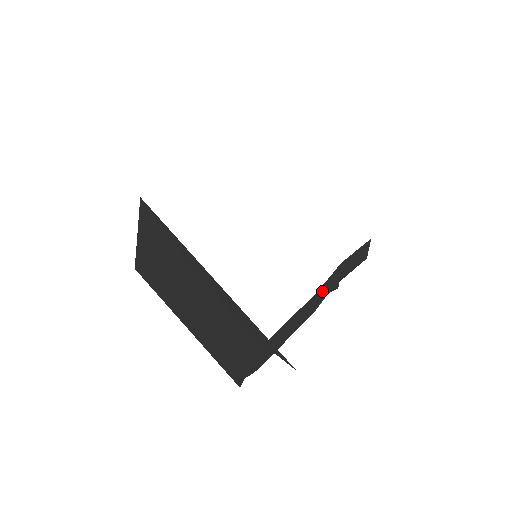
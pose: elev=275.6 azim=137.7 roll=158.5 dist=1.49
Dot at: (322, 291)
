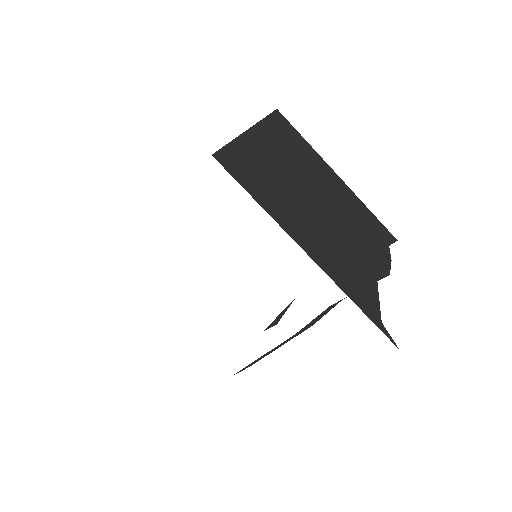
Dot at: (309, 324)
